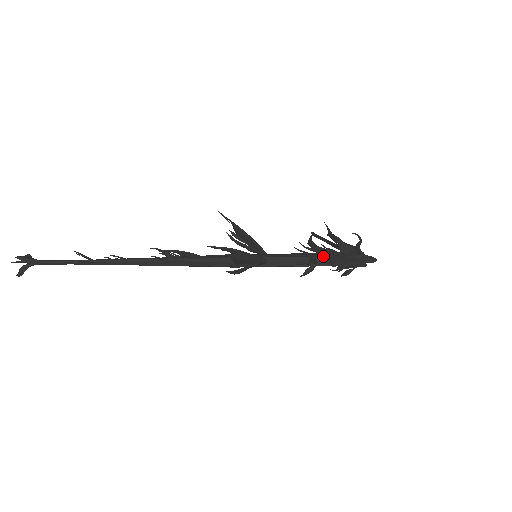
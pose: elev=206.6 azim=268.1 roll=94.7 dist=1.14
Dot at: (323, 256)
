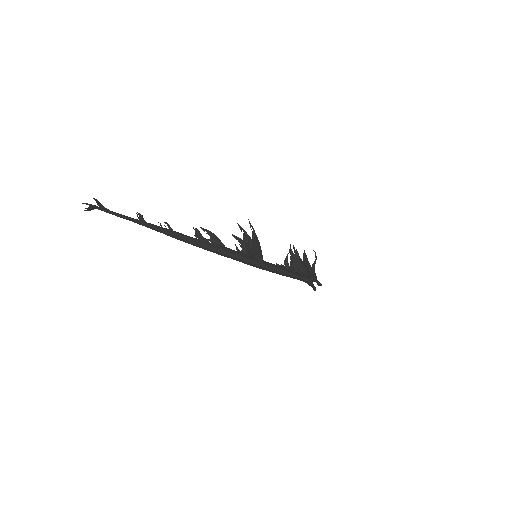
Dot at: (298, 259)
